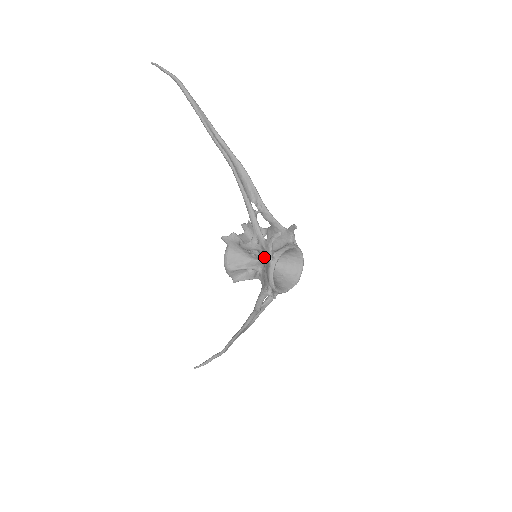
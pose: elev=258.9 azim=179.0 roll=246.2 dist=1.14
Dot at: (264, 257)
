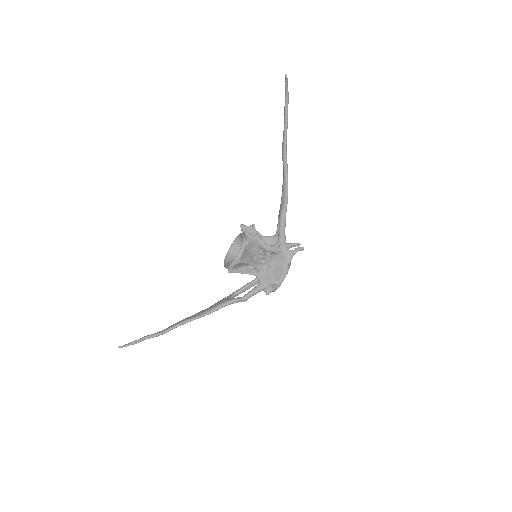
Dot at: (275, 260)
